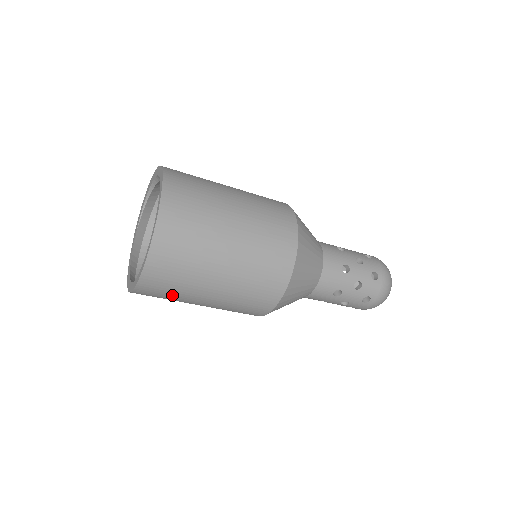
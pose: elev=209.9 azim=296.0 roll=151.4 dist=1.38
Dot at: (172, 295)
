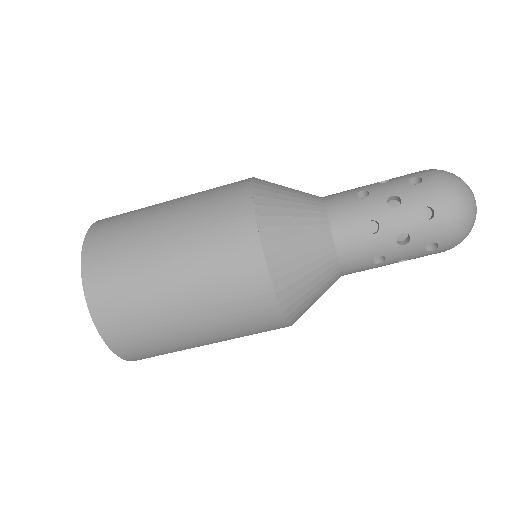
Dot at: (124, 252)
